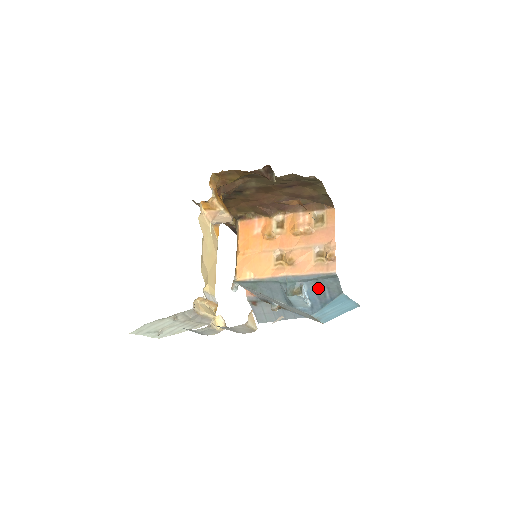
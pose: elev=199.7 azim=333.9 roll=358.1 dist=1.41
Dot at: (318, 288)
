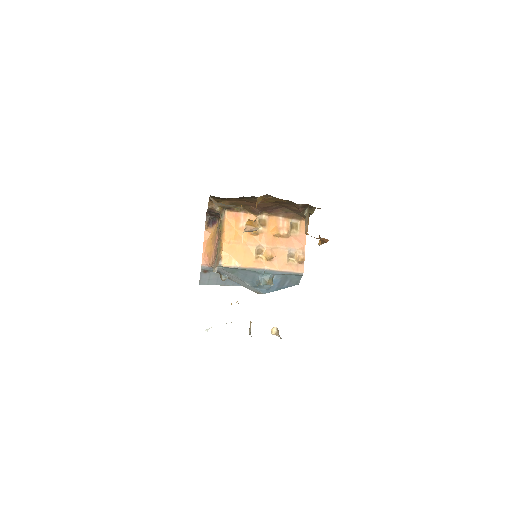
Dot at: (283, 279)
